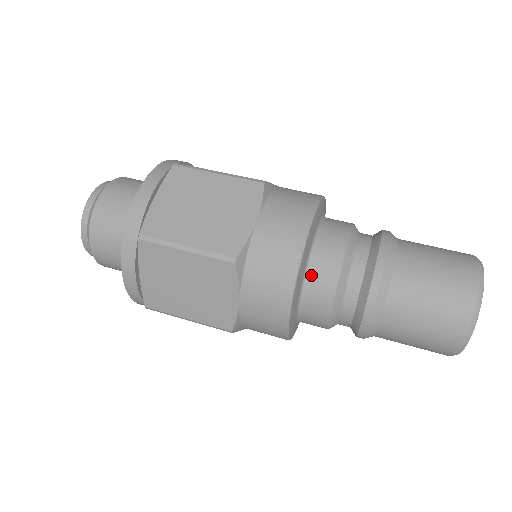
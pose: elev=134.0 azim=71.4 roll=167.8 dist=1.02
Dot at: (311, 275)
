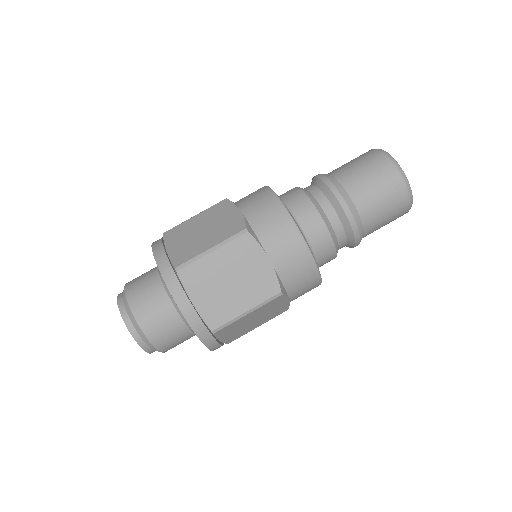
Dot at: occluded
